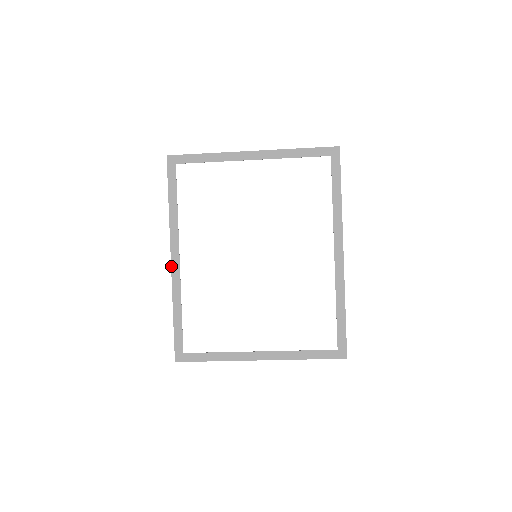
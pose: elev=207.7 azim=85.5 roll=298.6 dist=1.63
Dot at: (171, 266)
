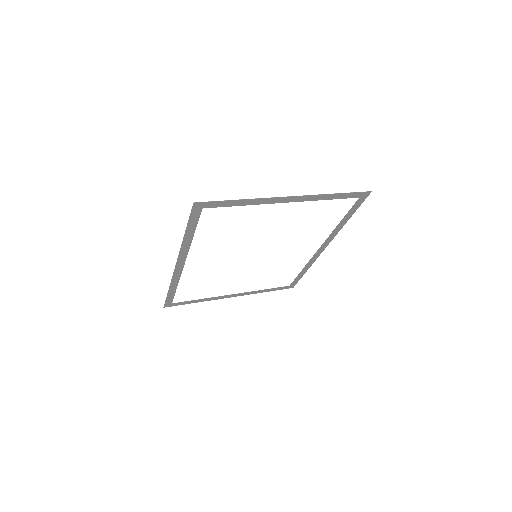
Dot at: (174, 269)
